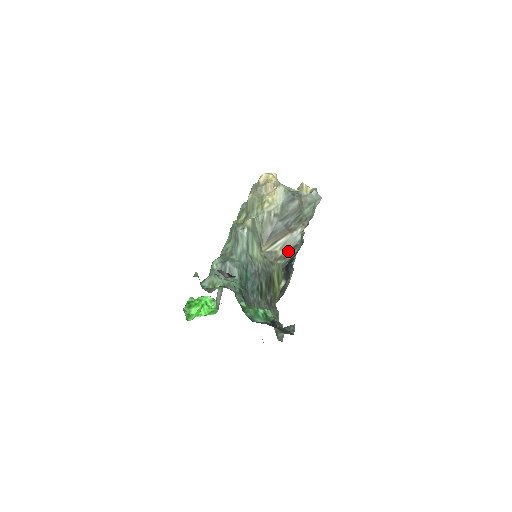
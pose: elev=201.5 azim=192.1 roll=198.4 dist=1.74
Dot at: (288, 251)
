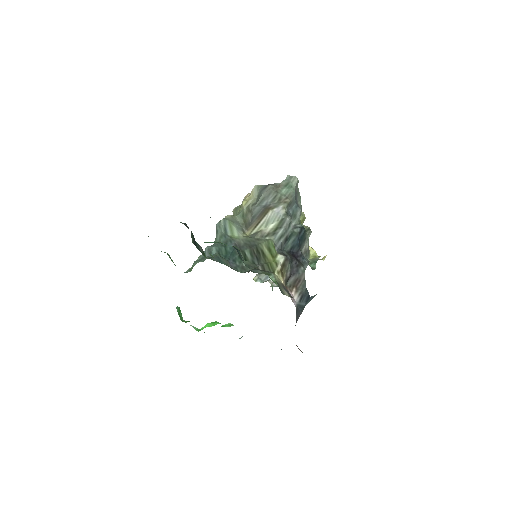
Dot at: (276, 227)
